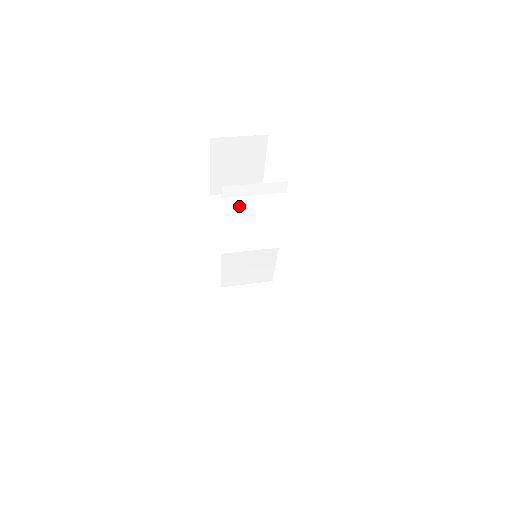
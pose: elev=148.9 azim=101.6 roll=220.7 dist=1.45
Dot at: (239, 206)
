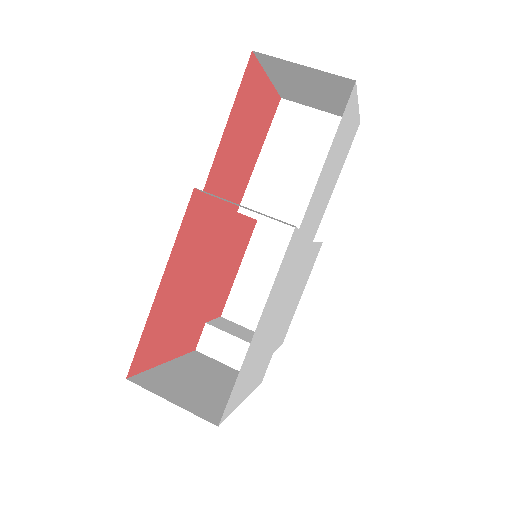
Dot at: (307, 139)
